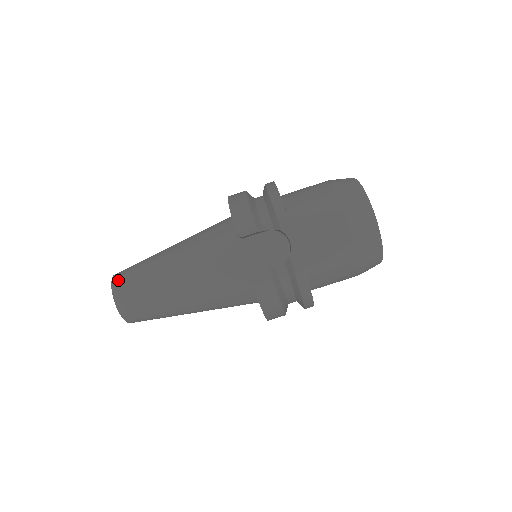
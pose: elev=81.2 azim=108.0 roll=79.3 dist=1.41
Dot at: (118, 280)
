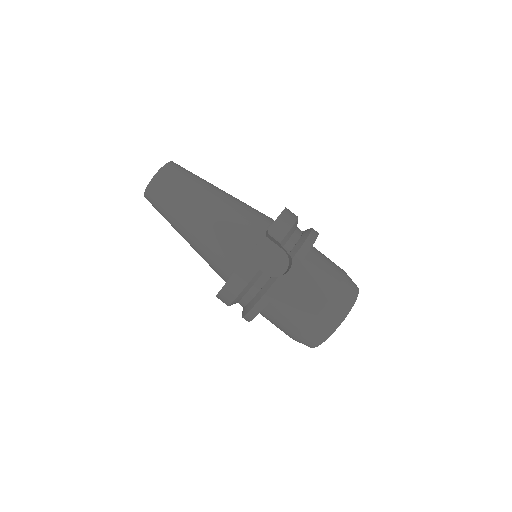
Dot at: (173, 167)
